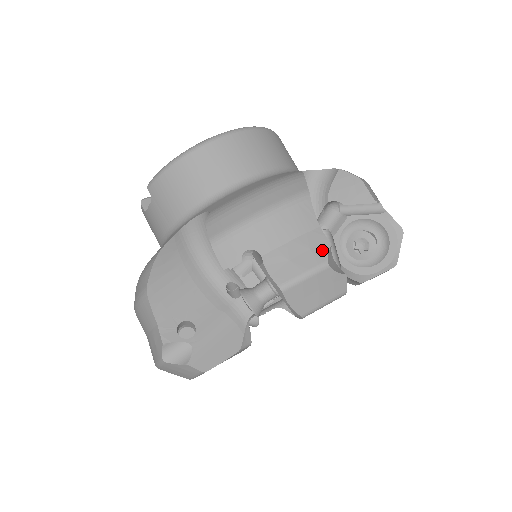
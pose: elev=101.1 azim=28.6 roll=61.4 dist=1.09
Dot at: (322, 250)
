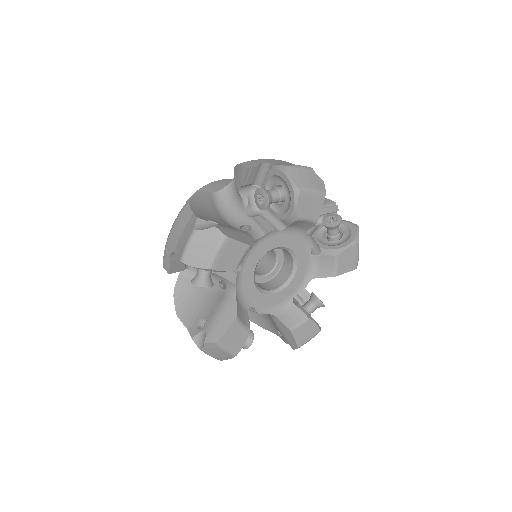
Dot at: occluded
